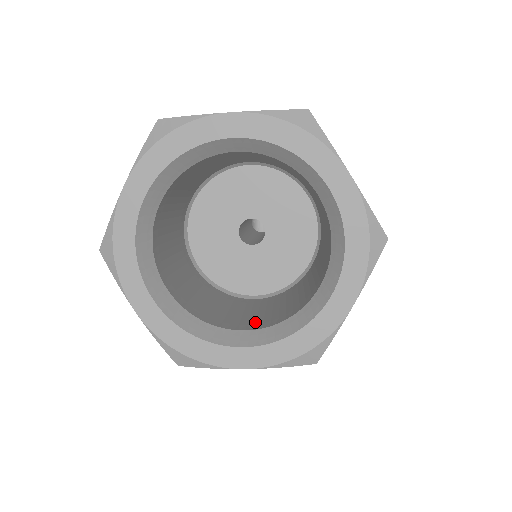
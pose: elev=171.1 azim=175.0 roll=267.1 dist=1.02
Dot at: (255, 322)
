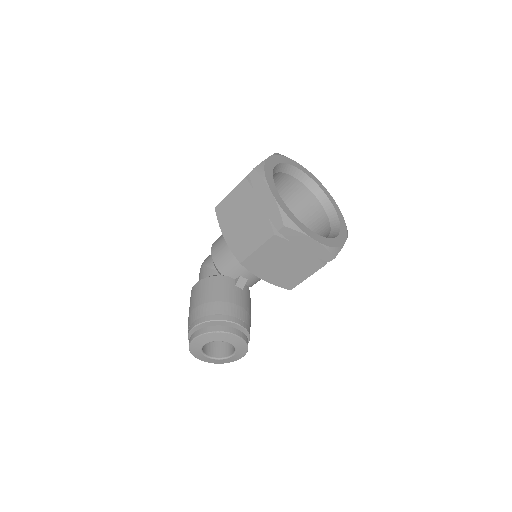
Dot at: occluded
